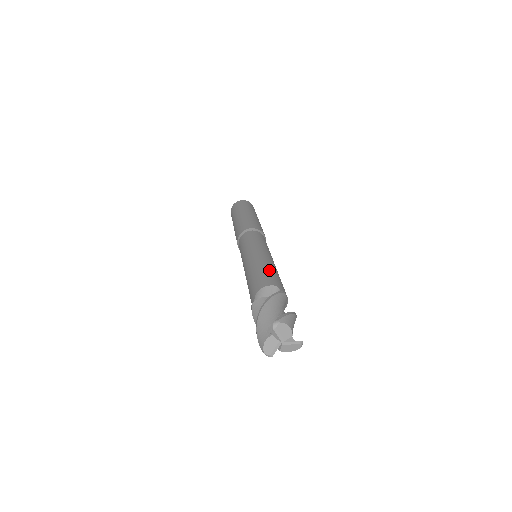
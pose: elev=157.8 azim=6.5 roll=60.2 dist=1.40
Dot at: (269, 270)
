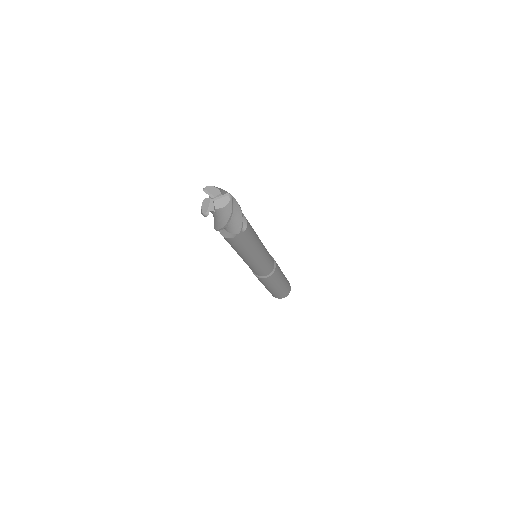
Dot at: occluded
